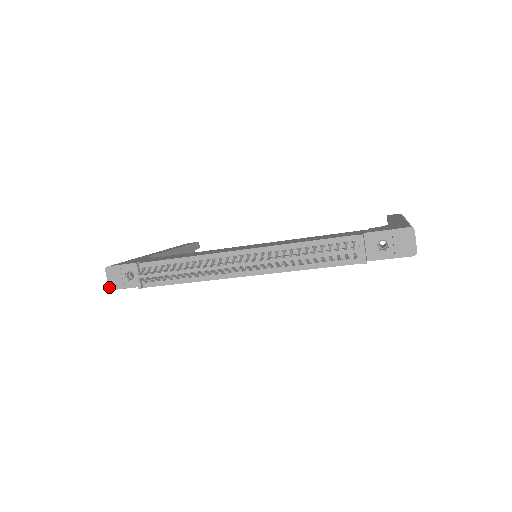
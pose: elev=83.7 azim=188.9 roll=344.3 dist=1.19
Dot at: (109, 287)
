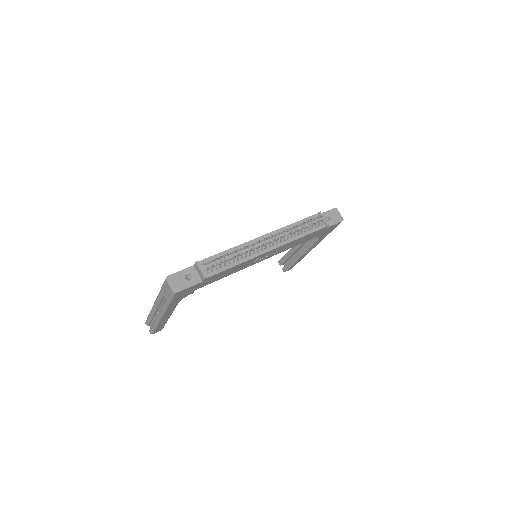
Dot at: (173, 291)
